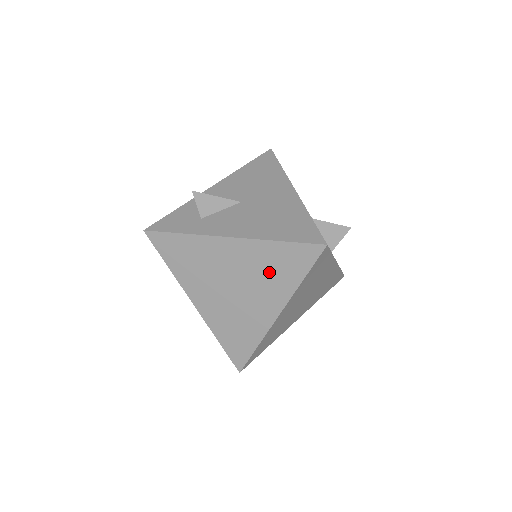
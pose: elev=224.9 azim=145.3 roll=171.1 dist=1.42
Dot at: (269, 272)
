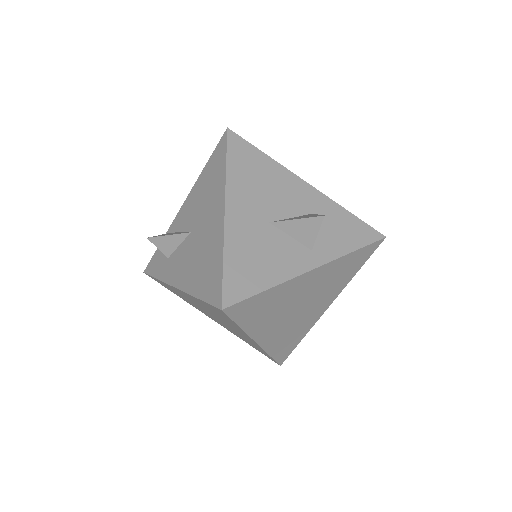
Dot at: (218, 315)
